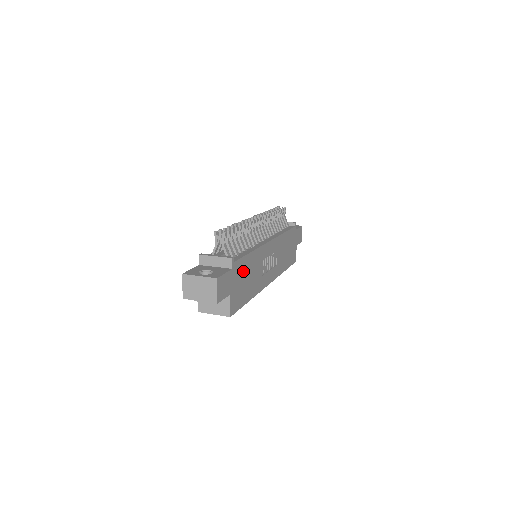
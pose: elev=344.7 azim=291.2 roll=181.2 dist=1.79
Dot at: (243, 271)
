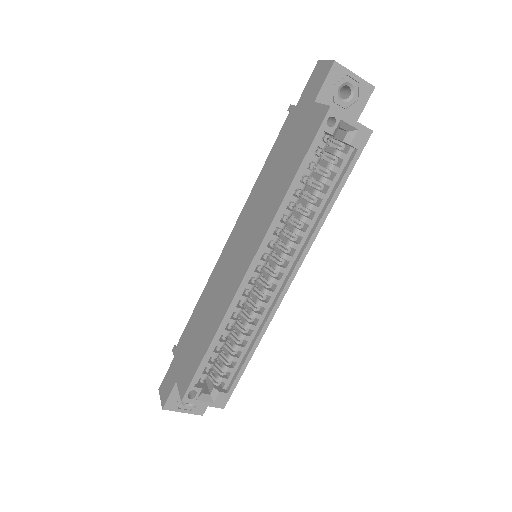
Dot at: occluded
